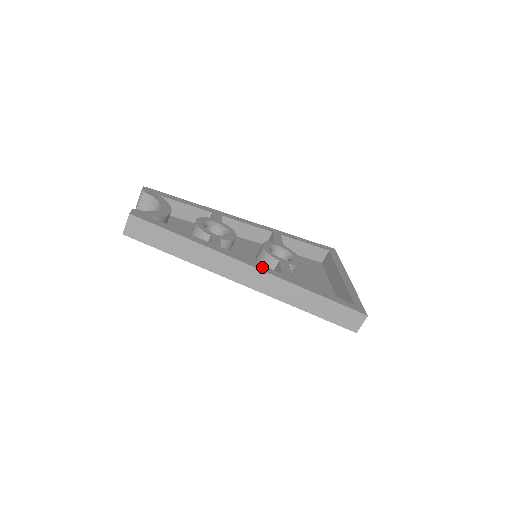
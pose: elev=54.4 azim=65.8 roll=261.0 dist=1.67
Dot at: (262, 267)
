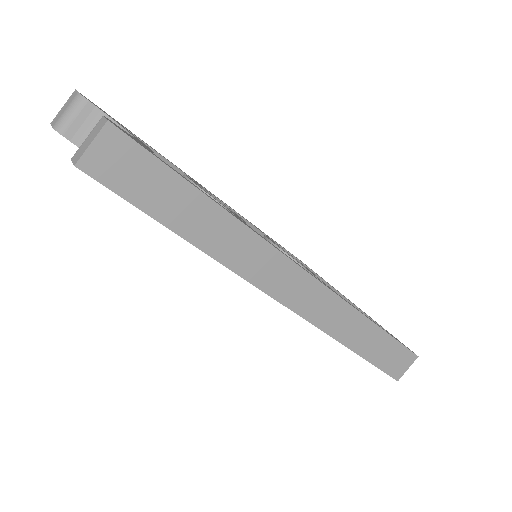
Dot at: occluded
